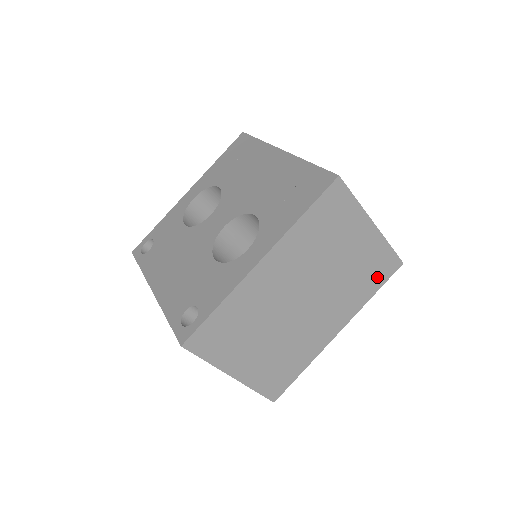
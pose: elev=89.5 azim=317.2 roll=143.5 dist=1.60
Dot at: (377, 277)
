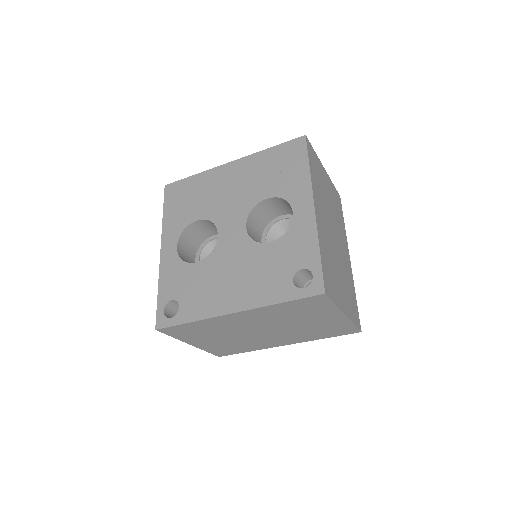
Dot at: (340, 209)
